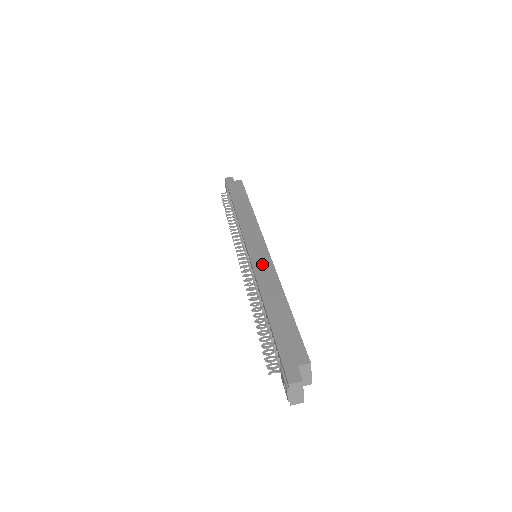
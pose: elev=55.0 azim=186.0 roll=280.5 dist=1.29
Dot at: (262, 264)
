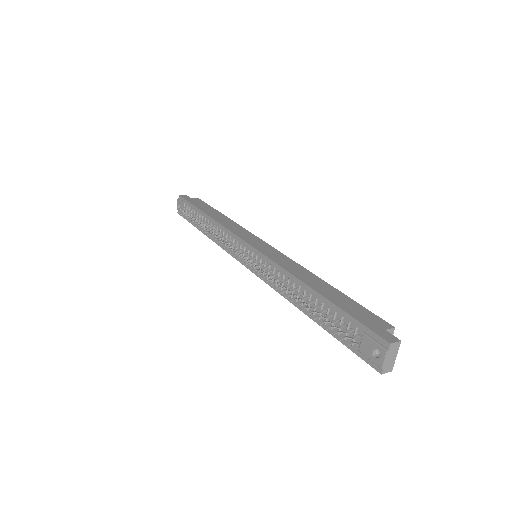
Dot at: (278, 257)
